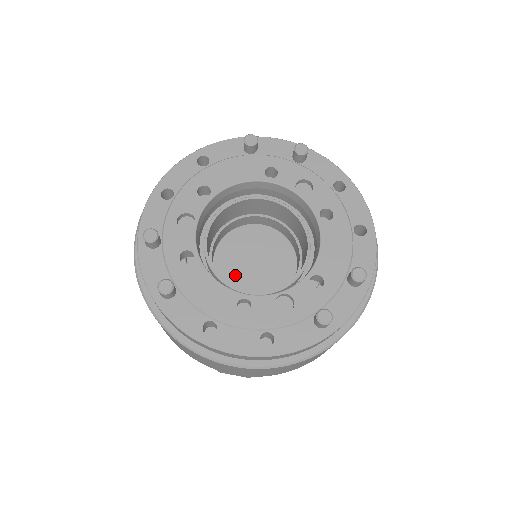
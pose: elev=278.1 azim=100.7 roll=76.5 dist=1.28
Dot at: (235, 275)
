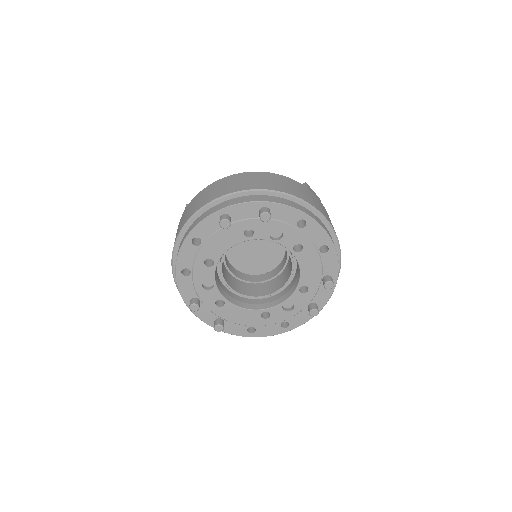
Dot at: (246, 263)
